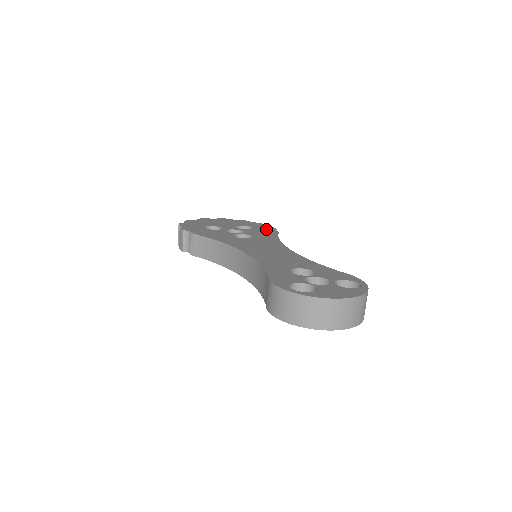
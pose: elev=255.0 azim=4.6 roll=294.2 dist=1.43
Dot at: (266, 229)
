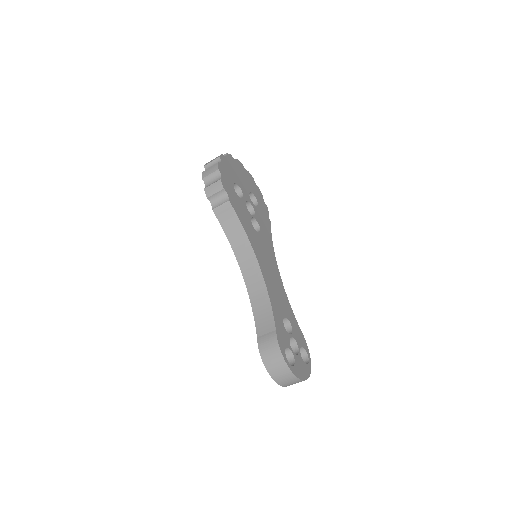
Dot at: (265, 211)
